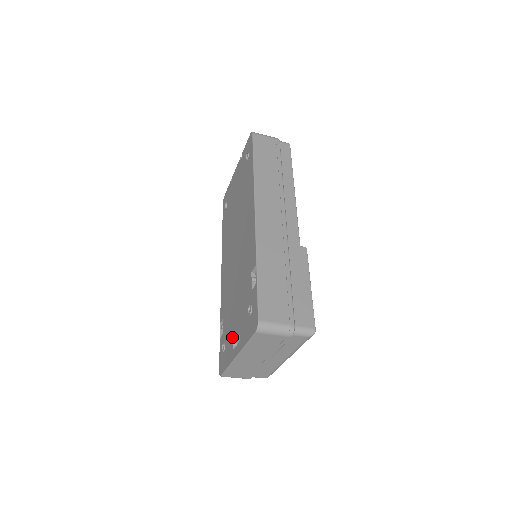
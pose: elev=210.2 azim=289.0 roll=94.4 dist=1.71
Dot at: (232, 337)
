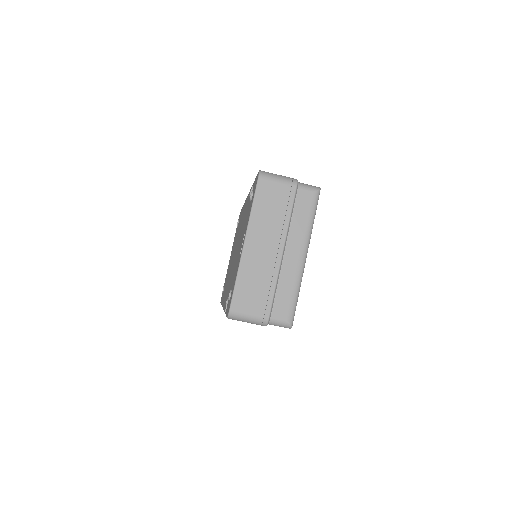
Dot at: (238, 259)
